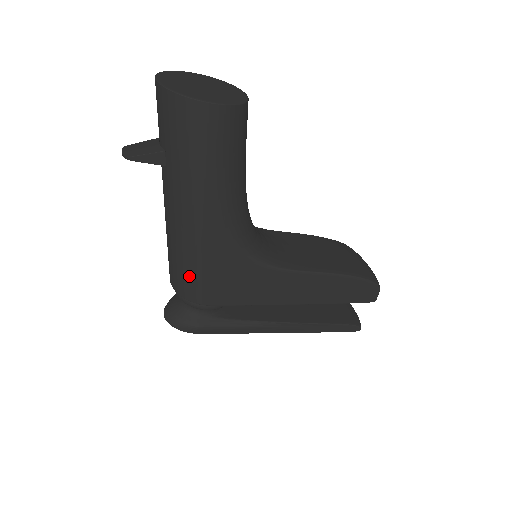
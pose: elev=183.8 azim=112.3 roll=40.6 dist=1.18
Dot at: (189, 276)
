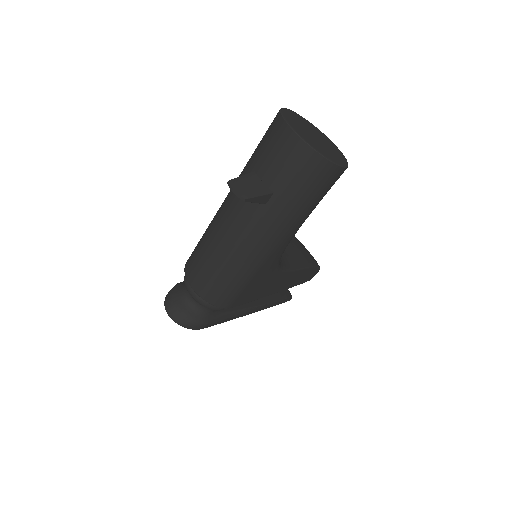
Dot at: (231, 288)
